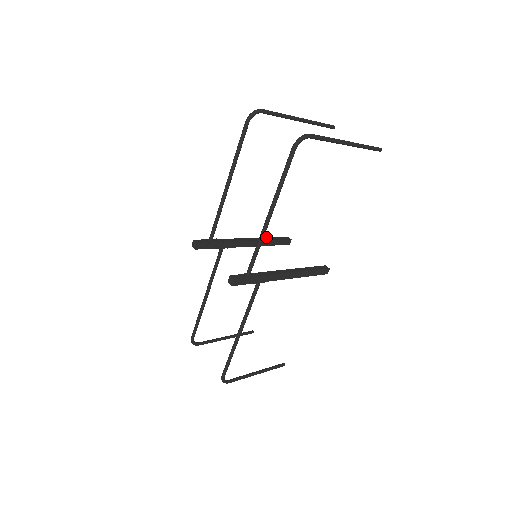
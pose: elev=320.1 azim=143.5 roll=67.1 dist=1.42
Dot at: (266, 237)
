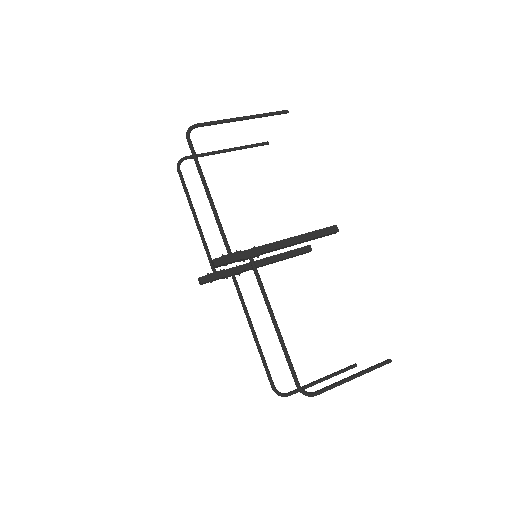
Dot at: occluded
